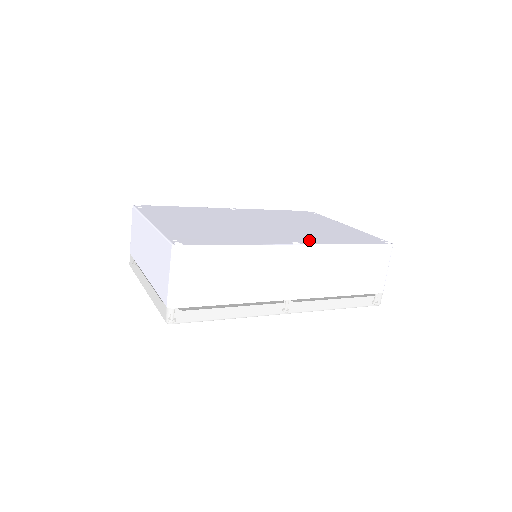
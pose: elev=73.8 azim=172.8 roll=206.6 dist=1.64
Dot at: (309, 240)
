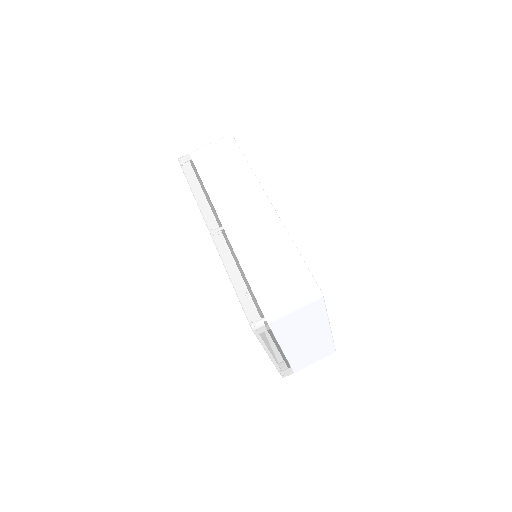
Dot at: occluded
